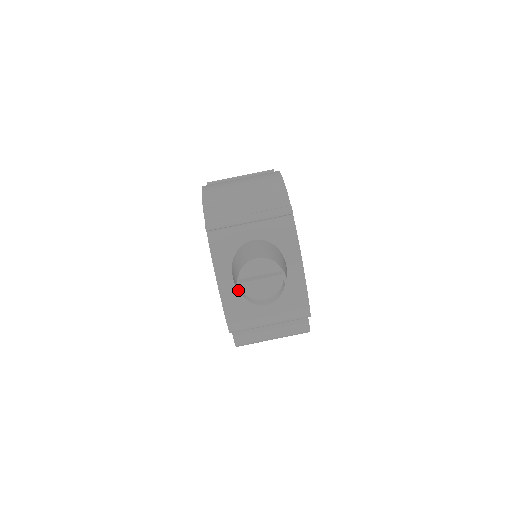
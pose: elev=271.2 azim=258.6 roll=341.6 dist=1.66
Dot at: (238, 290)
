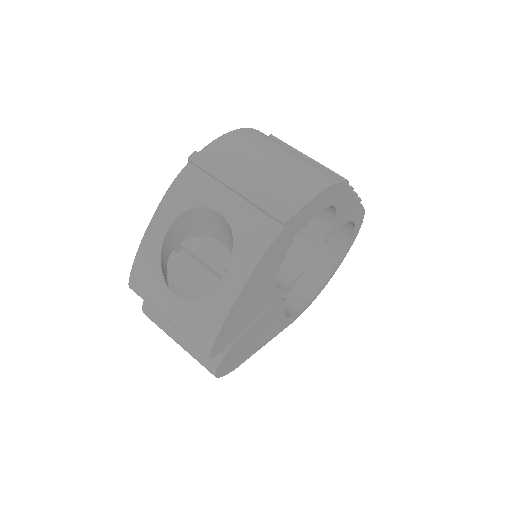
Dot at: occluded
